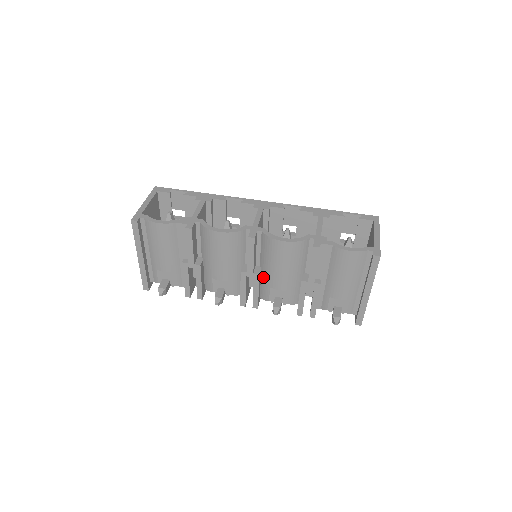
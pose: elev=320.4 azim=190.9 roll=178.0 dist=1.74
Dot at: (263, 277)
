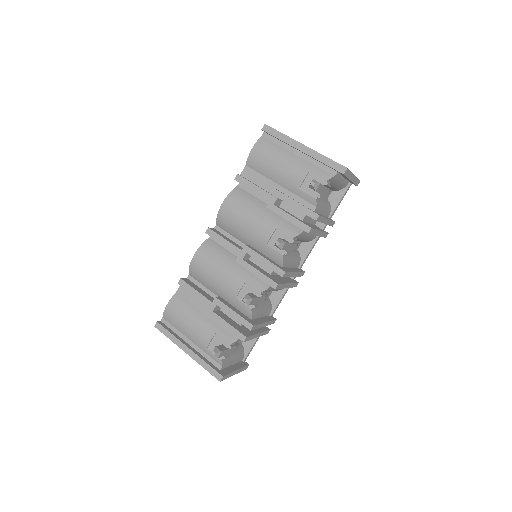
Dot at: (257, 248)
